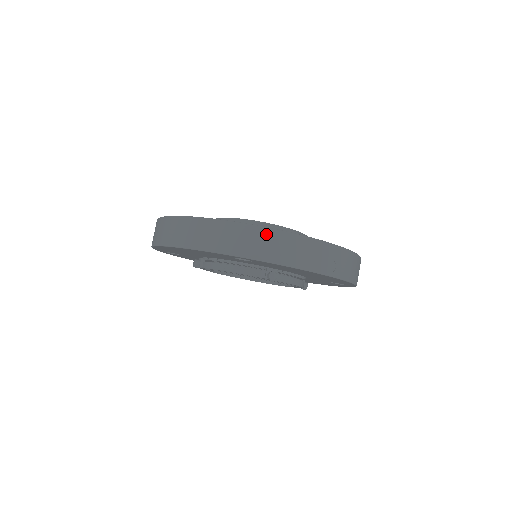
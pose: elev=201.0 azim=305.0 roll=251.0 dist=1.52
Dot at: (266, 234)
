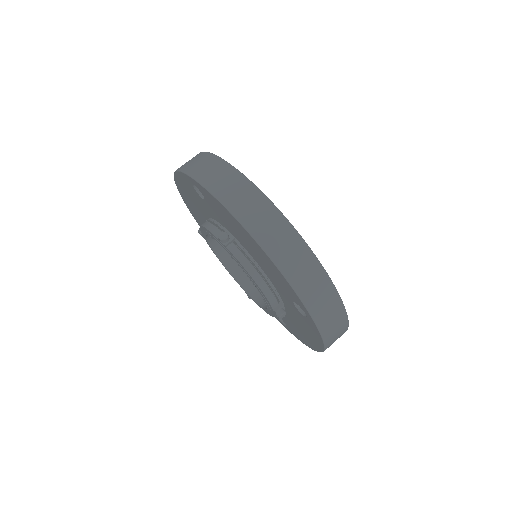
Dot at: (341, 314)
